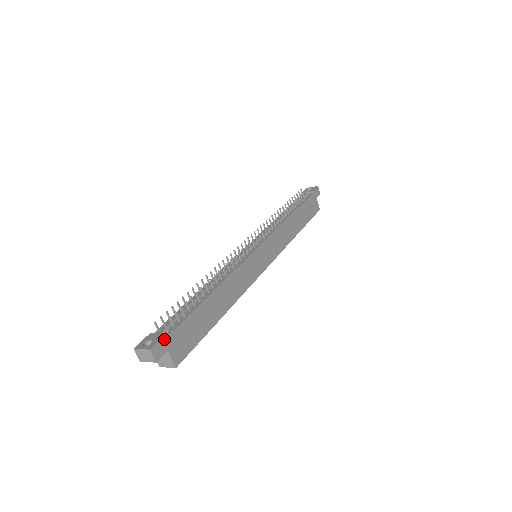
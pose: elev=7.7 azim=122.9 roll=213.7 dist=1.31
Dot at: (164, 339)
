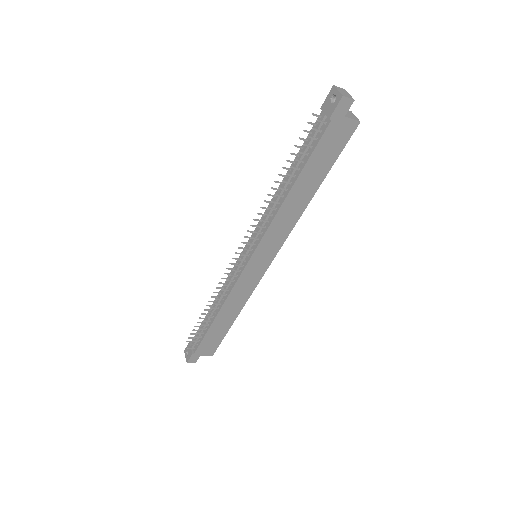
Dot at: (193, 356)
